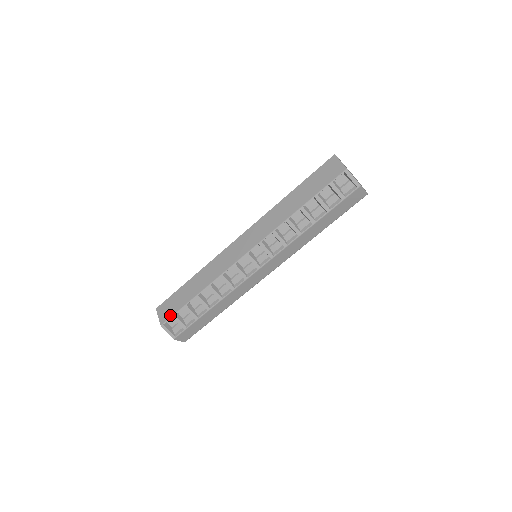
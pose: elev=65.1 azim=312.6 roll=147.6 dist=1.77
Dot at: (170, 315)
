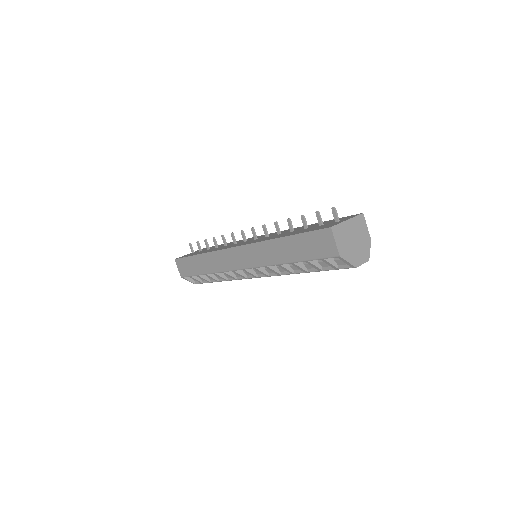
Dot at: (186, 275)
